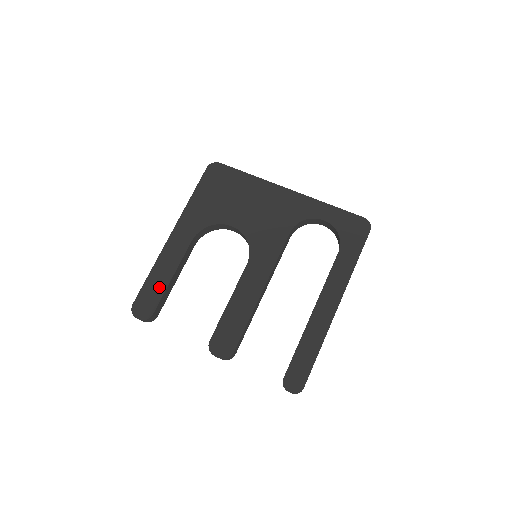
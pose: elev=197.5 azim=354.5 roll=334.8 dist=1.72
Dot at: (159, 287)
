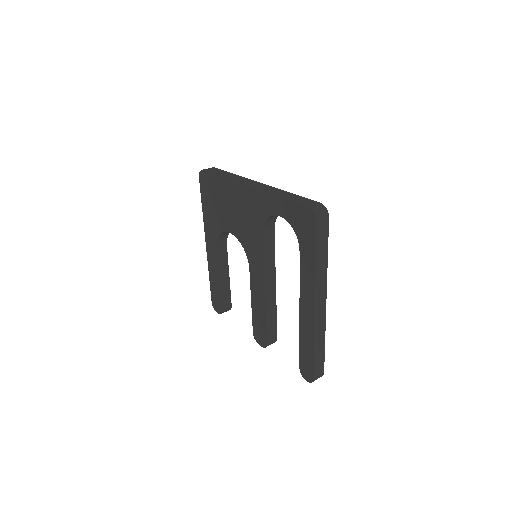
Dot at: (217, 289)
